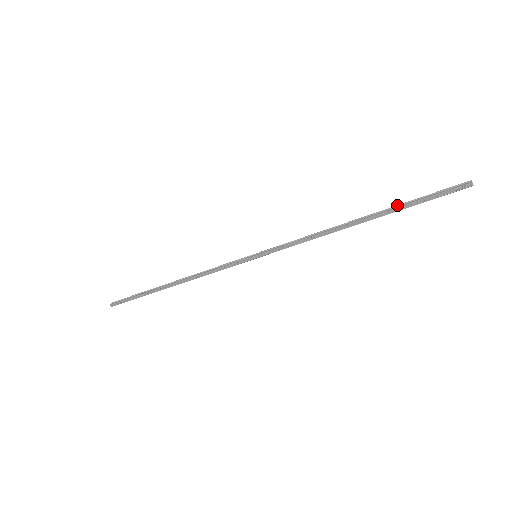
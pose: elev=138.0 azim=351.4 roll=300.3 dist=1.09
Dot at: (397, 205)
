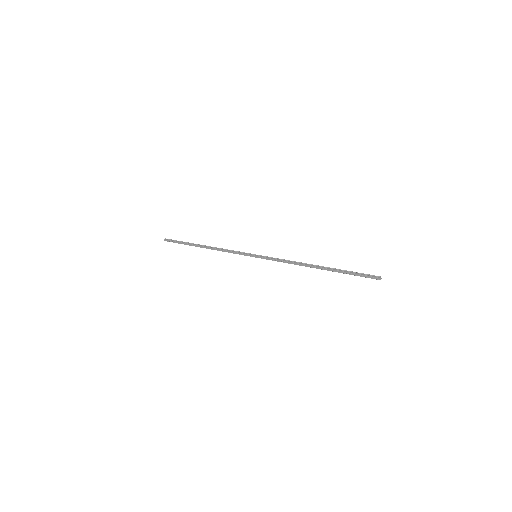
Dot at: (340, 269)
